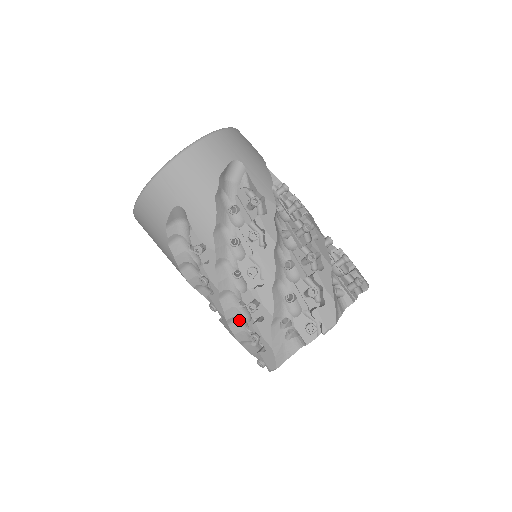
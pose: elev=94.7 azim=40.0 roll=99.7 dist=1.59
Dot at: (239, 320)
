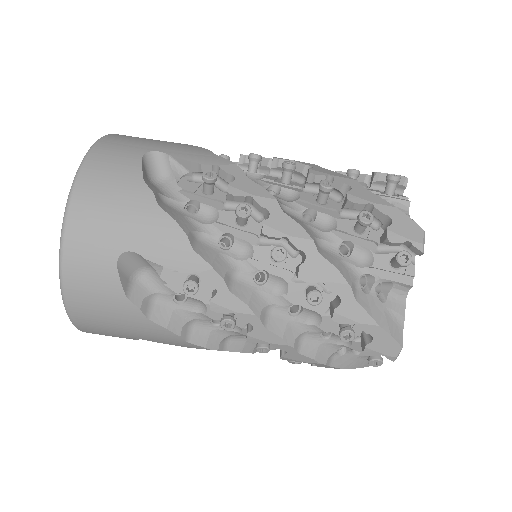
Dot at: (306, 335)
